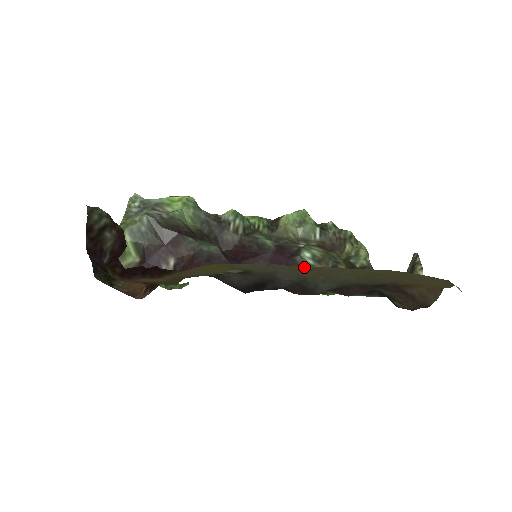
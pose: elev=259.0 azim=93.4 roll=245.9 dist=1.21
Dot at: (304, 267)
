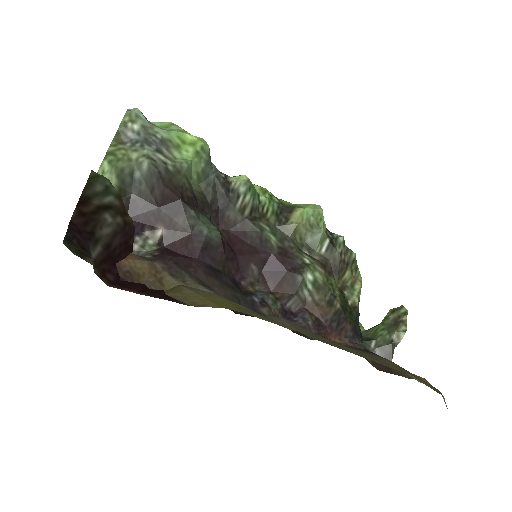
Dot at: (325, 342)
